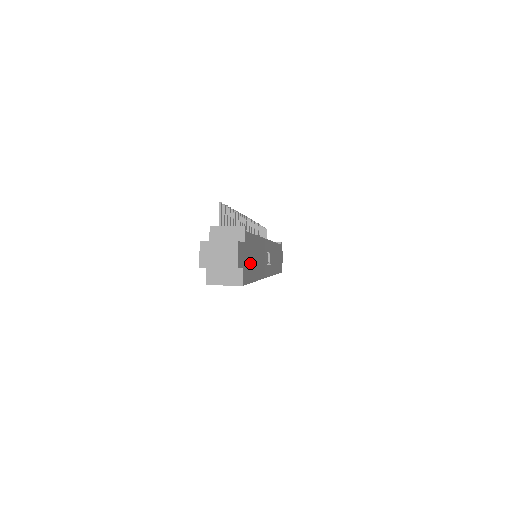
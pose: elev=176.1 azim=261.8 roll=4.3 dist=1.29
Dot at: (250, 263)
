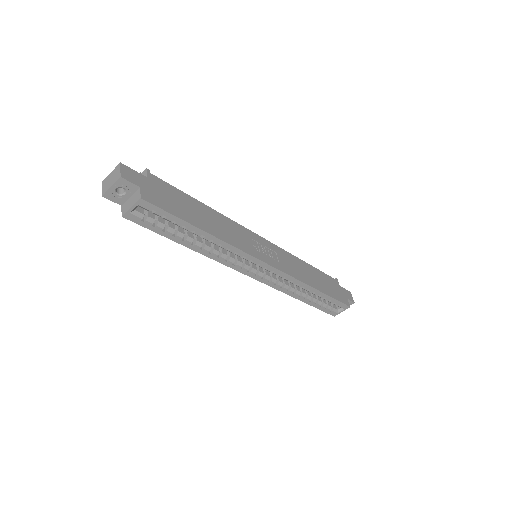
Dot at: (172, 203)
